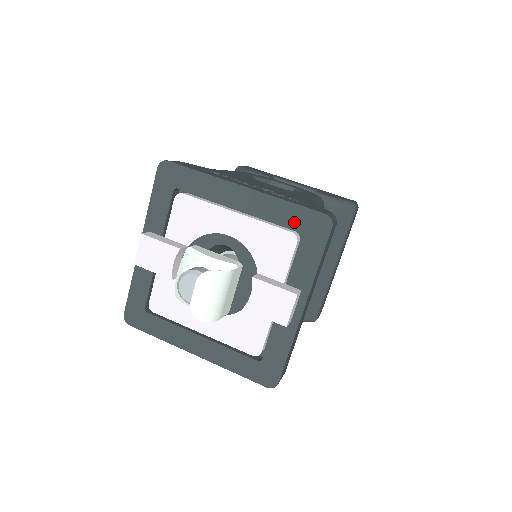
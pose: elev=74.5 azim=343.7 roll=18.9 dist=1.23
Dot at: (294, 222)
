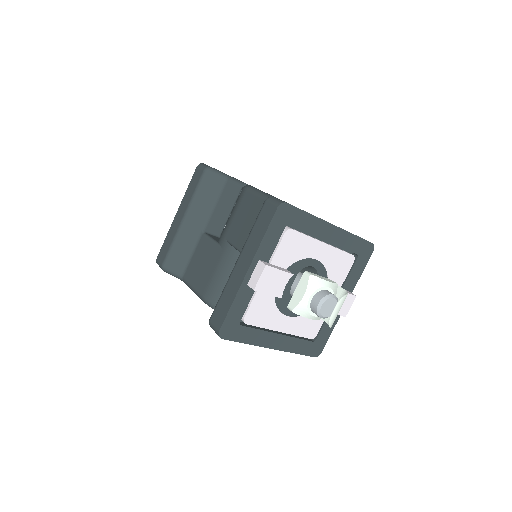
Dot at: (356, 249)
